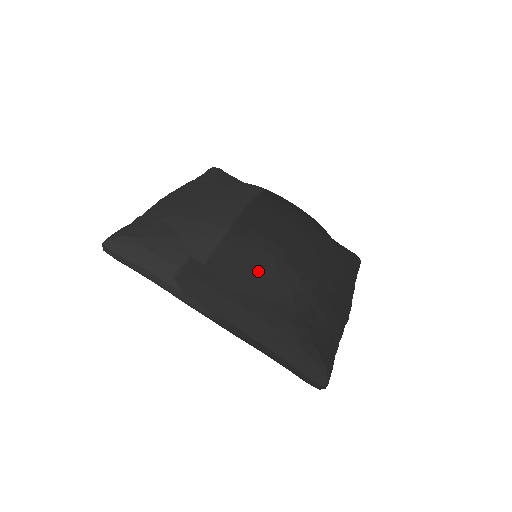
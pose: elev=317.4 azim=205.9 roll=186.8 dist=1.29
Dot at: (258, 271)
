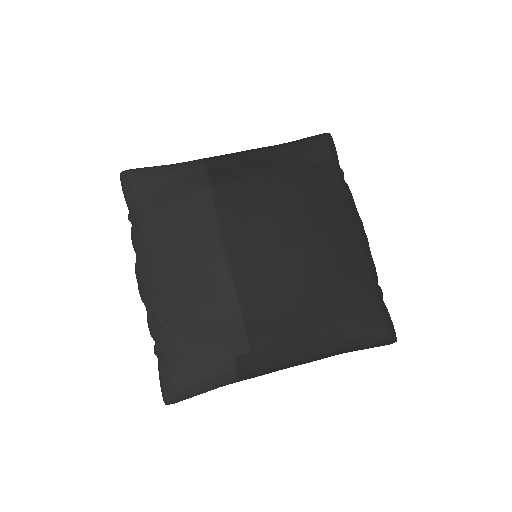
Dot at: (292, 319)
